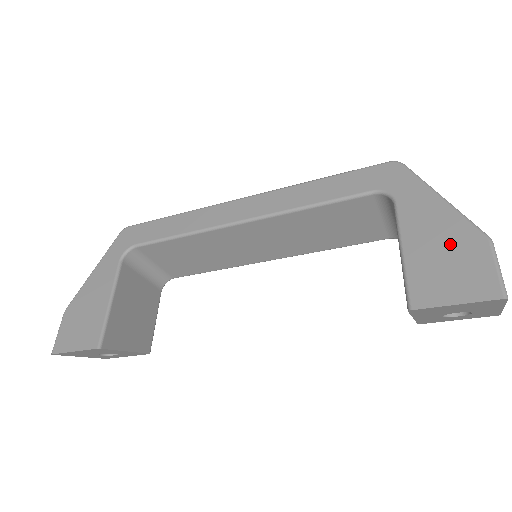
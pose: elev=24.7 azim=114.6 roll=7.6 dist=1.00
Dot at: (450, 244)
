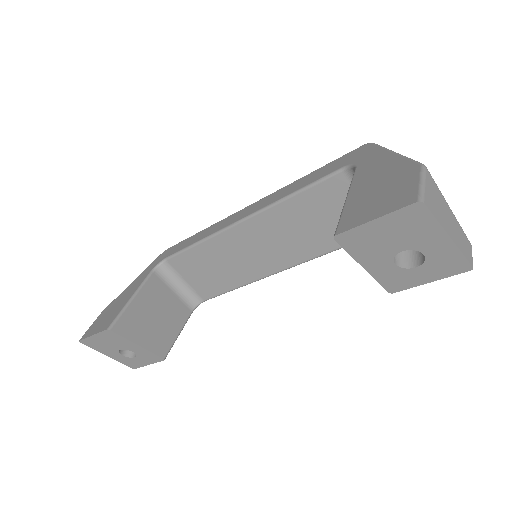
Dot at: (387, 179)
